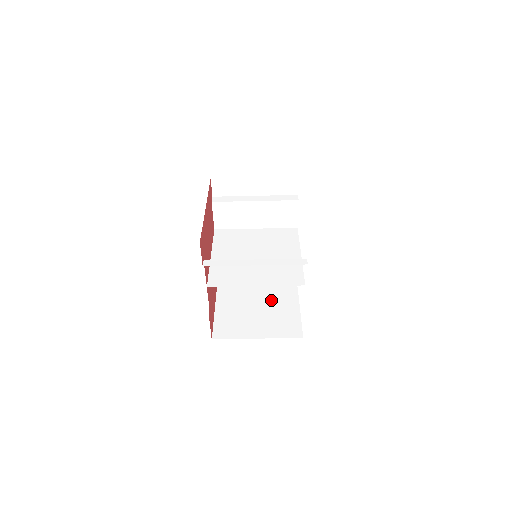
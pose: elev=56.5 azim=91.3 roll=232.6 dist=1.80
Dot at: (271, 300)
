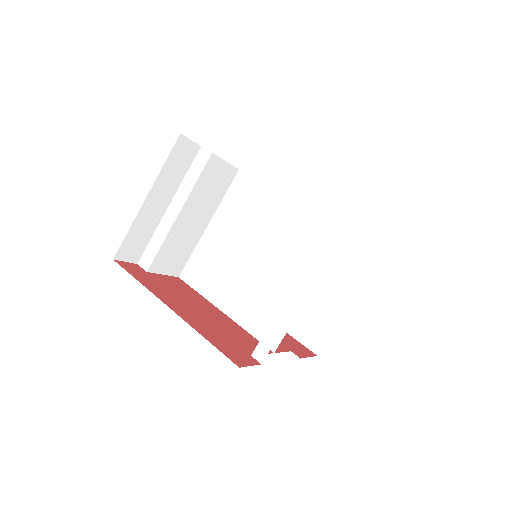
Dot at: occluded
